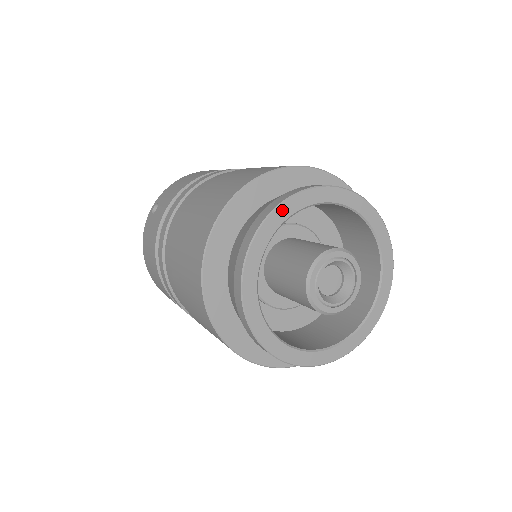
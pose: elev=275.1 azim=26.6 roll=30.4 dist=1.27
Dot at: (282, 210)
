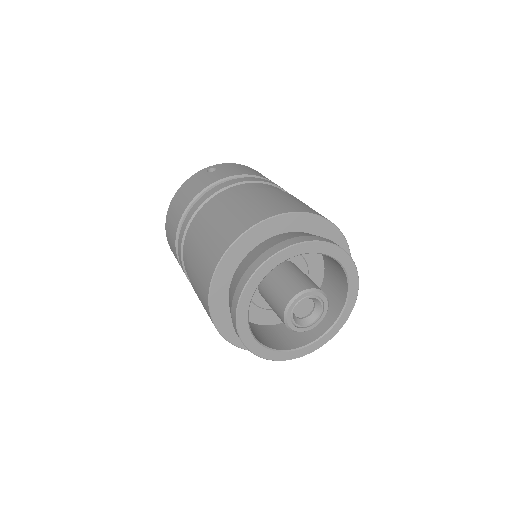
Dot at: (315, 245)
